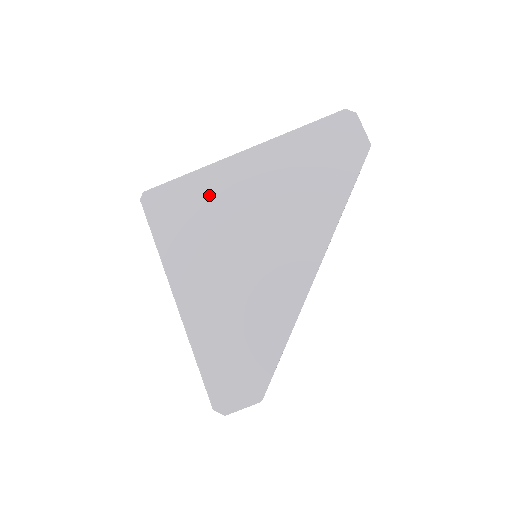
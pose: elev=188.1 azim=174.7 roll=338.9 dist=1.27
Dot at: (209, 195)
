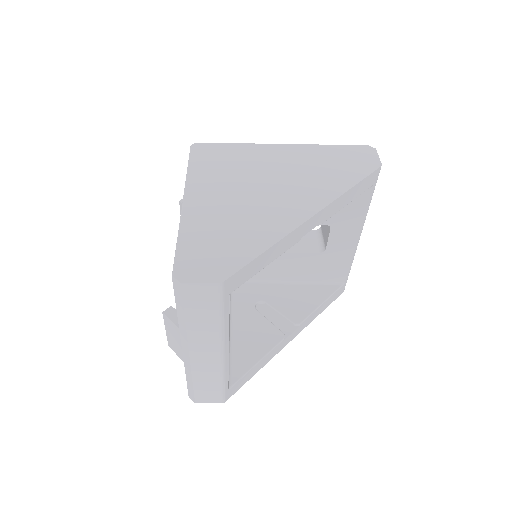
Dot at: (245, 156)
